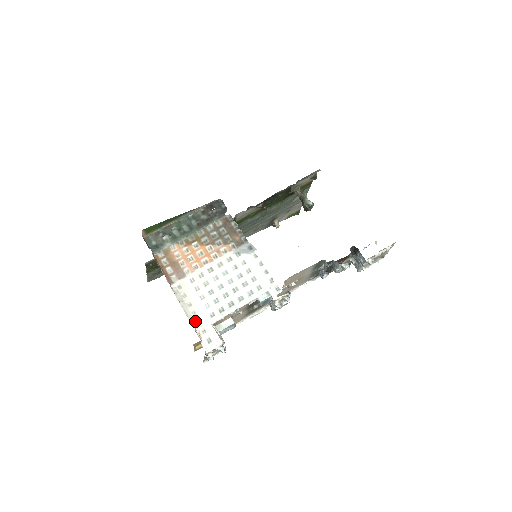
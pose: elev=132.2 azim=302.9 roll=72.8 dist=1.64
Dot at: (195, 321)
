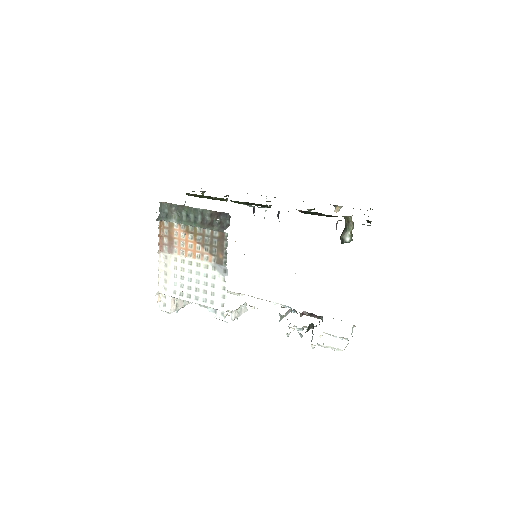
Dot at: (163, 287)
